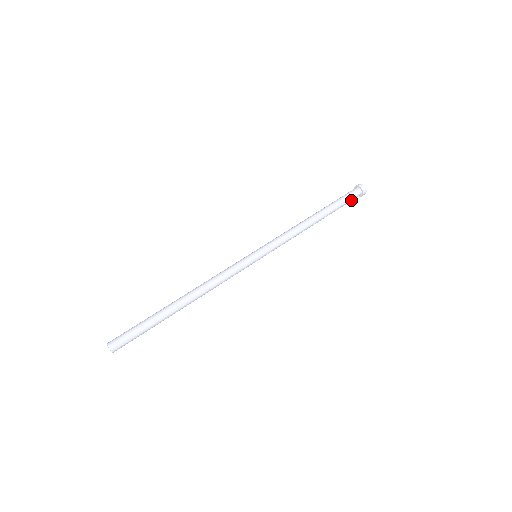
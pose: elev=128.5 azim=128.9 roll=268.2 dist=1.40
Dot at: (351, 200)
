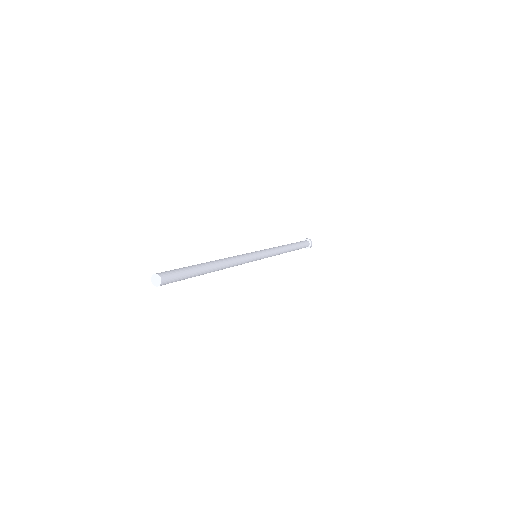
Dot at: (304, 247)
